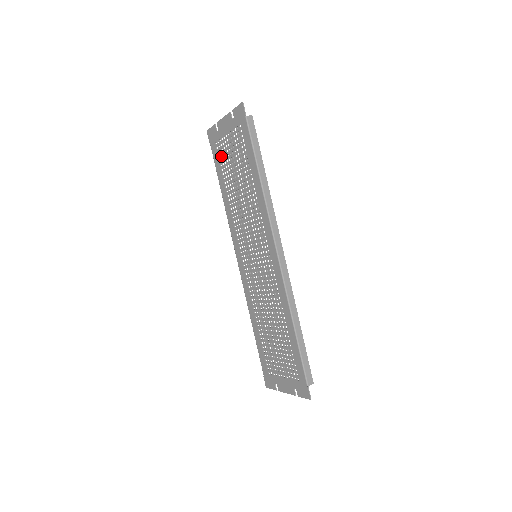
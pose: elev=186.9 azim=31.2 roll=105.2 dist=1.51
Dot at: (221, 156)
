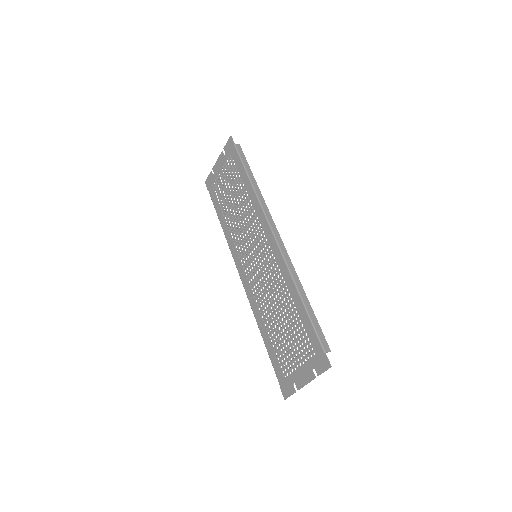
Dot at: (218, 192)
